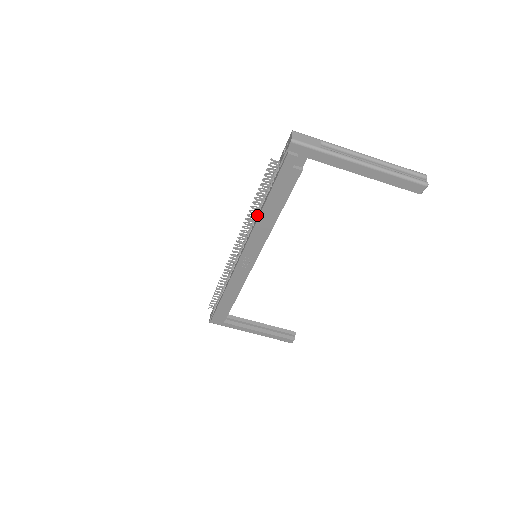
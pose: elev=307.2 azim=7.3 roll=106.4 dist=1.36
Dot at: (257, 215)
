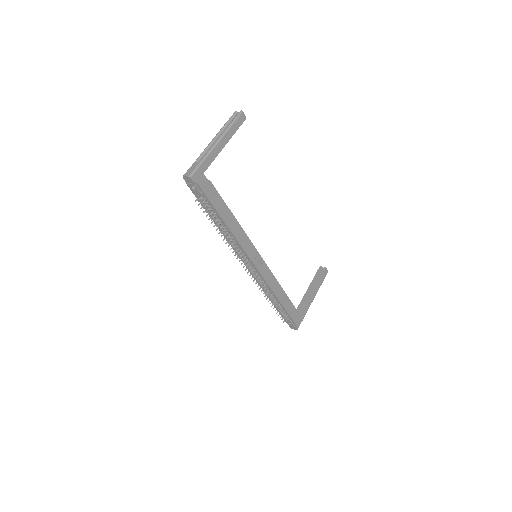
Dot at: (228, 234)
